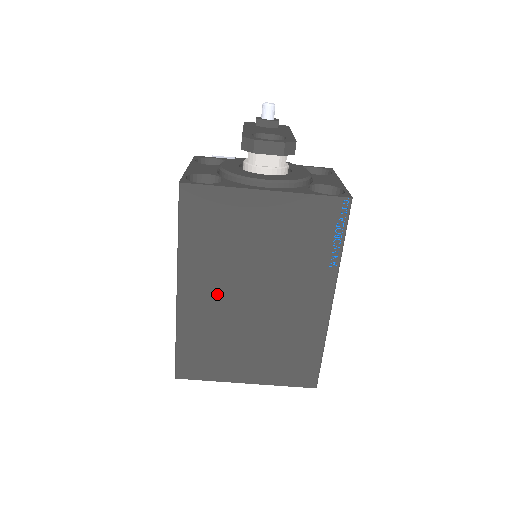
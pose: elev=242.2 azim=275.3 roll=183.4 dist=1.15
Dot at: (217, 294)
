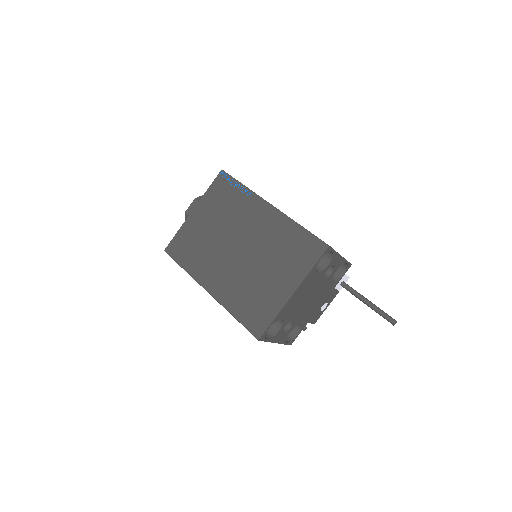
Dot at: (223, 270)
